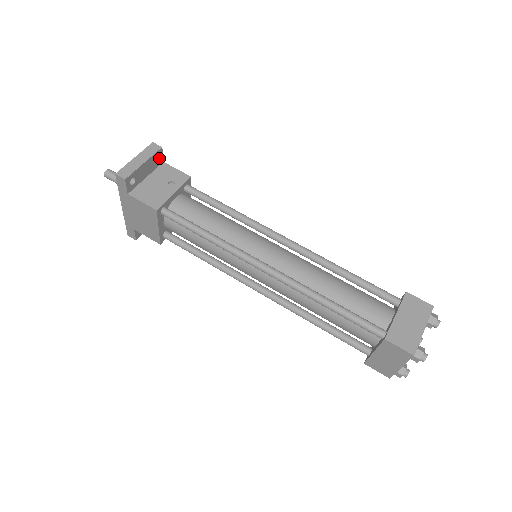
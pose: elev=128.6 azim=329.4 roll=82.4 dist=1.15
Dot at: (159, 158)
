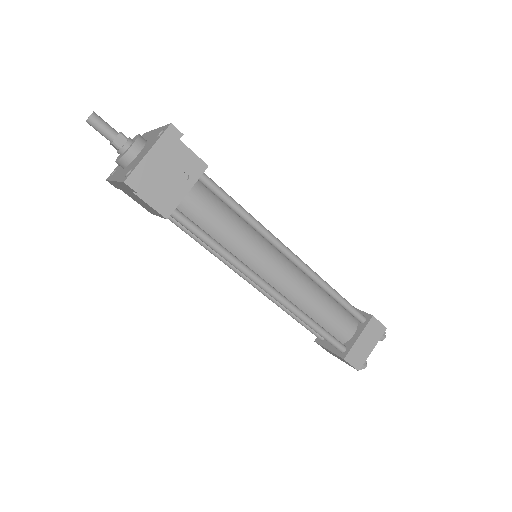
Dot at: occluded
